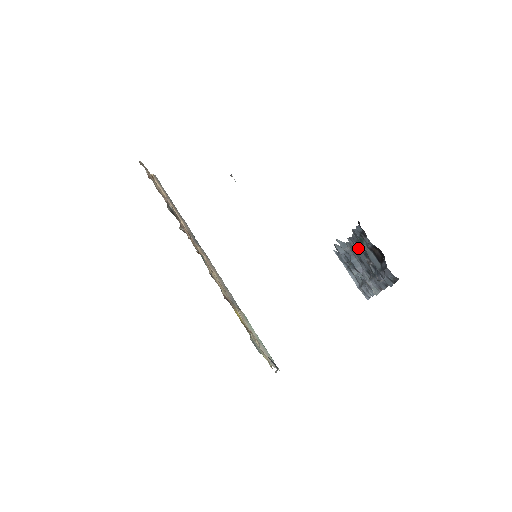
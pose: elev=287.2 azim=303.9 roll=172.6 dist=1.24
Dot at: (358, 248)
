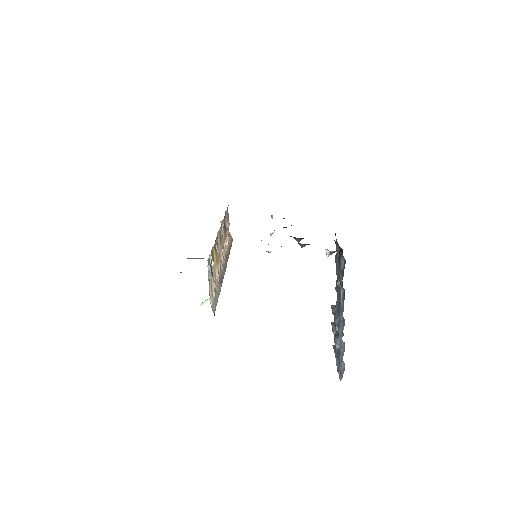
Dot at: (337, 285)
